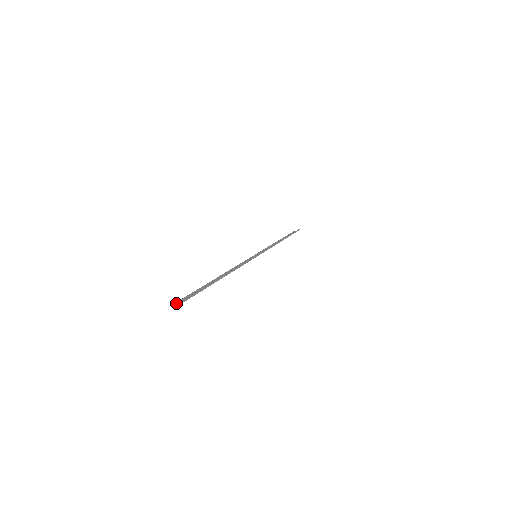
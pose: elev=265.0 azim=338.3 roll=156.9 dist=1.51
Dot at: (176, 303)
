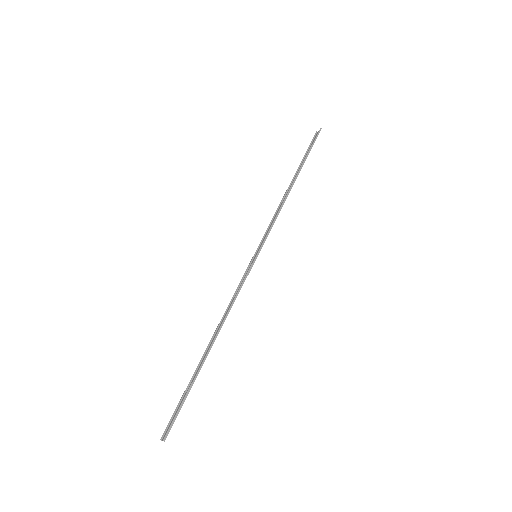
Dot at: (161, 439)
